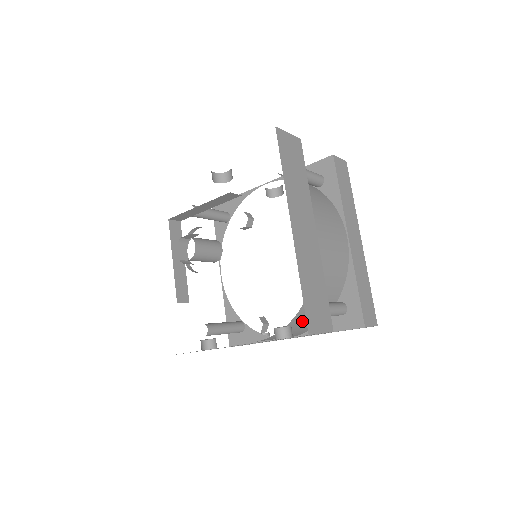
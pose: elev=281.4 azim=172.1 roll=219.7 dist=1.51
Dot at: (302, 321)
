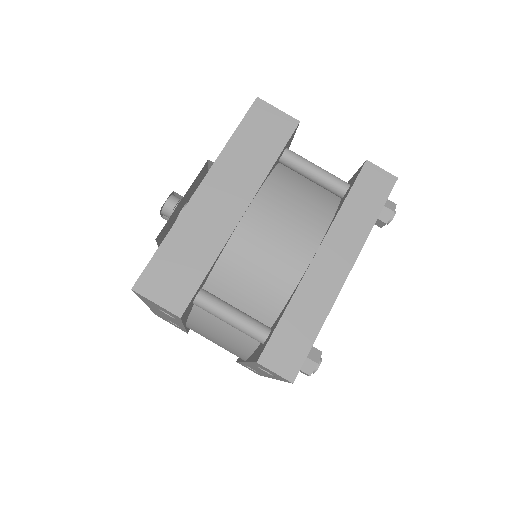
Dot at: (216, 321)
